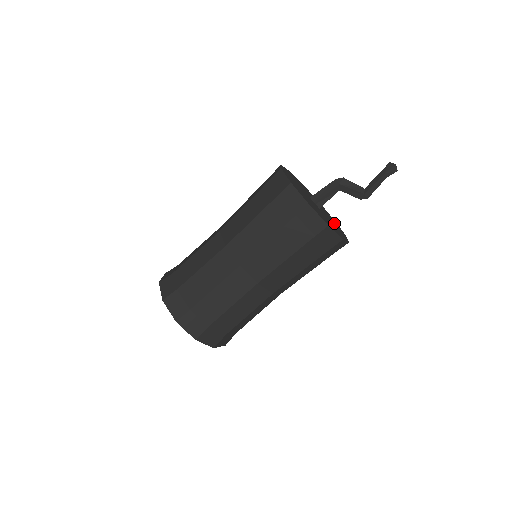
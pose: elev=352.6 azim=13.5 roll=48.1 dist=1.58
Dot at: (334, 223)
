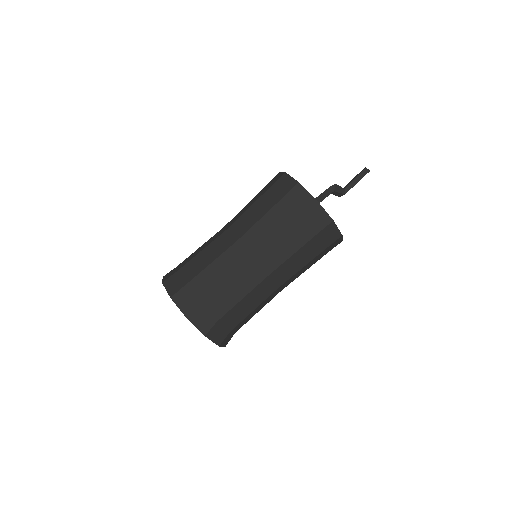
Dot at: occluded
